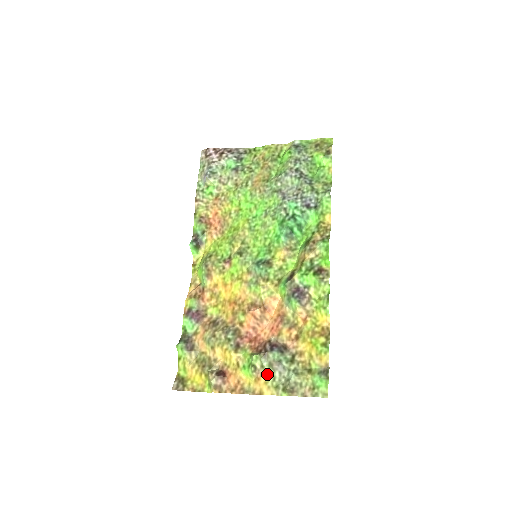
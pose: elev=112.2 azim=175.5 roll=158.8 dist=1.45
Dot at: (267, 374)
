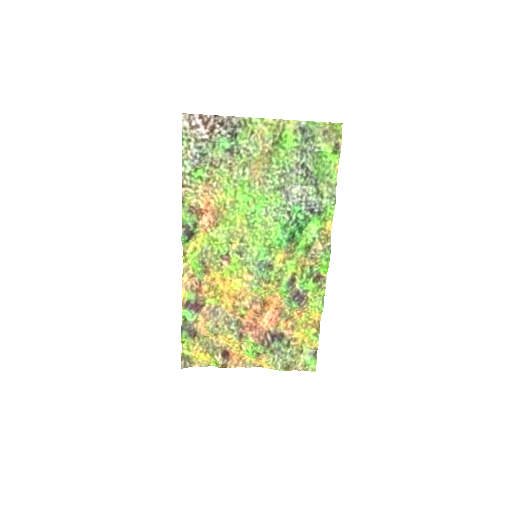
Dot at: (268, 357)
